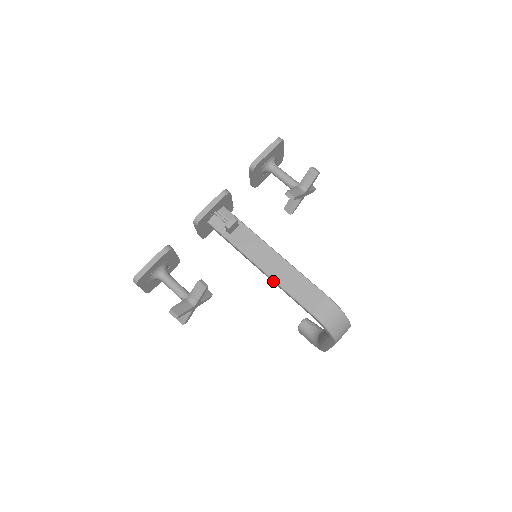
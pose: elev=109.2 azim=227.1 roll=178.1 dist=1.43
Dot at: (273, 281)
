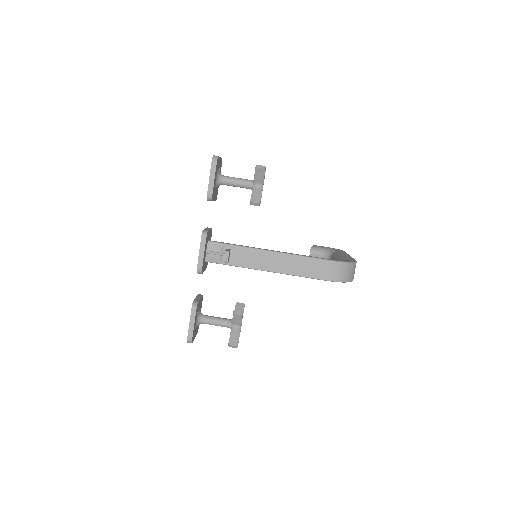
Dot at: occluded
